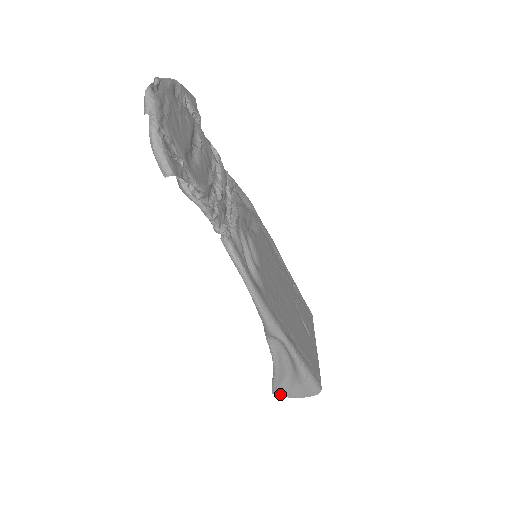
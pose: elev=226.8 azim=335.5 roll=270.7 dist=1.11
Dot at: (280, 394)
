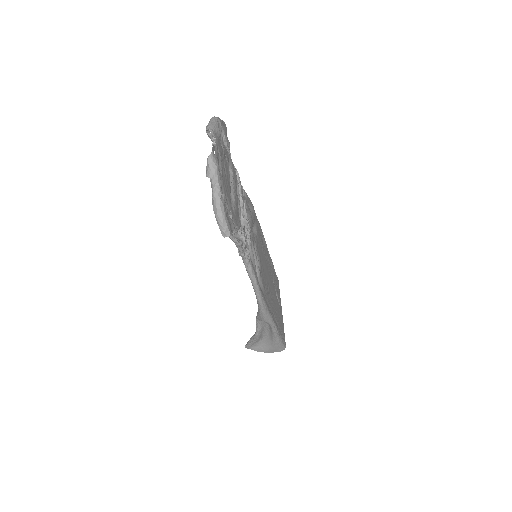
Dot at: (252, 349)
